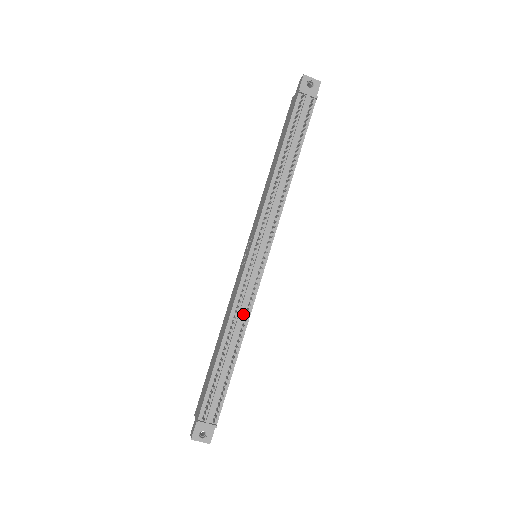
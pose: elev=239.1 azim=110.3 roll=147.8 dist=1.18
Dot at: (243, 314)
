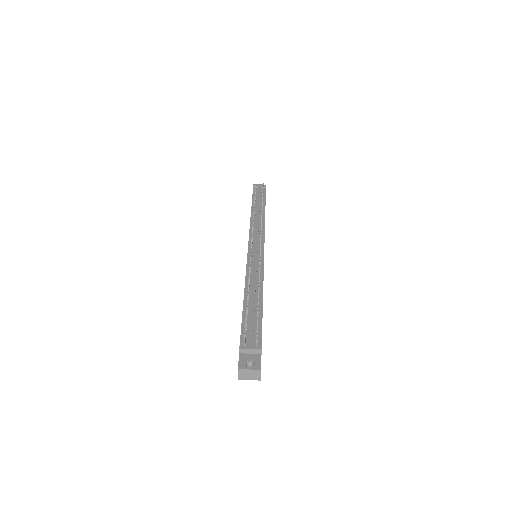
Dot at: (257, 276)
